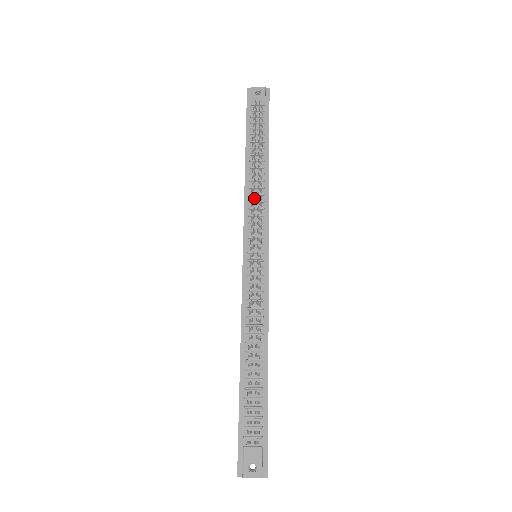
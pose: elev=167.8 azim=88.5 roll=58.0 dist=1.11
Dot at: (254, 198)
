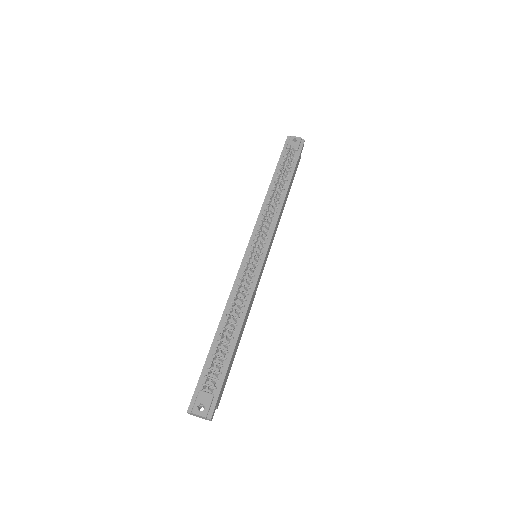
Dot at: (268, 213)
